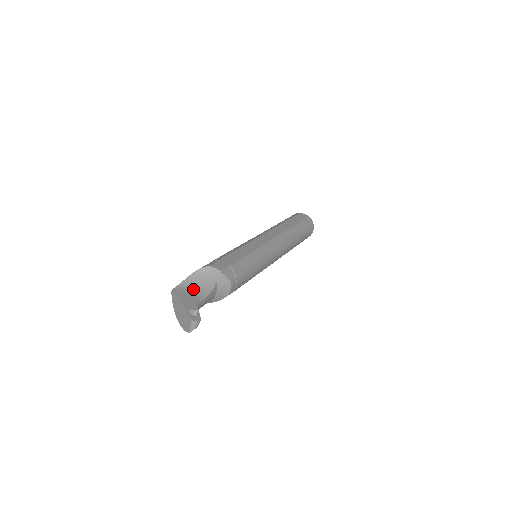
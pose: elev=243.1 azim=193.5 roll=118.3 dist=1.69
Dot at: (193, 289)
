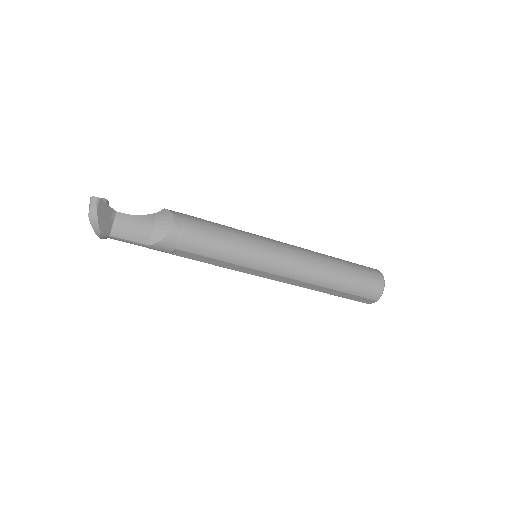
Dot at: occluded
